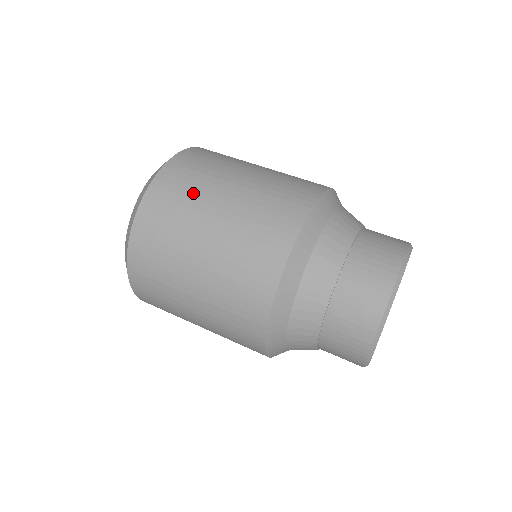
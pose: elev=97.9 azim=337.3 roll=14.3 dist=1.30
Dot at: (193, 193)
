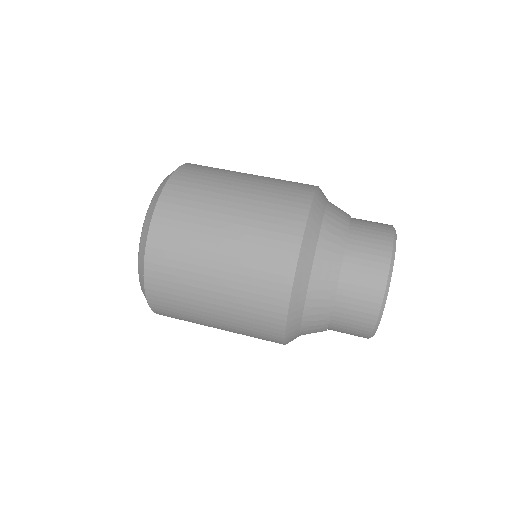
Dot at: (219, 173)
